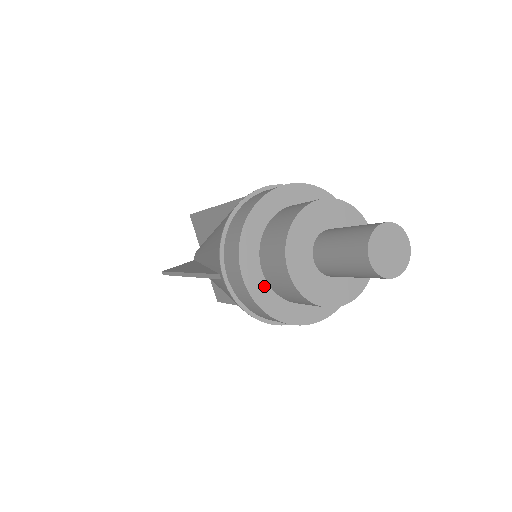
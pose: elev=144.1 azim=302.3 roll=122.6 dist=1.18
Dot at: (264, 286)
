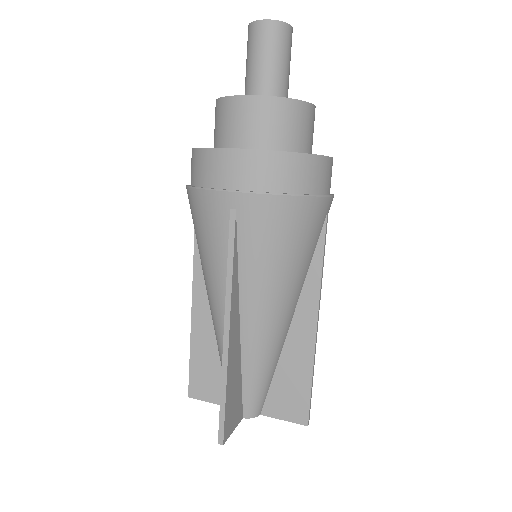
Dot at: occluded
